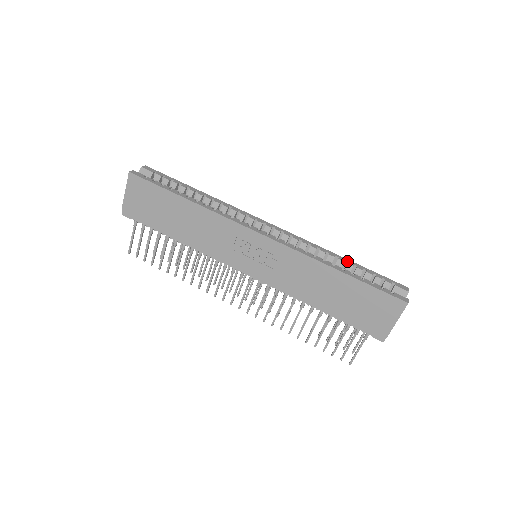
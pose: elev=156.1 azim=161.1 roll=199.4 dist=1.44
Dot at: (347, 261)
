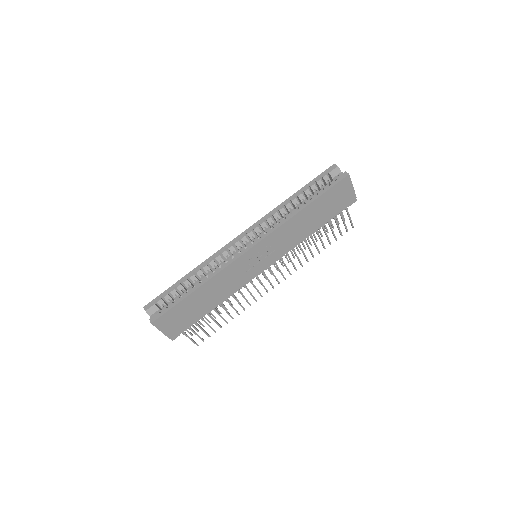
Dot at: (296, 195)
